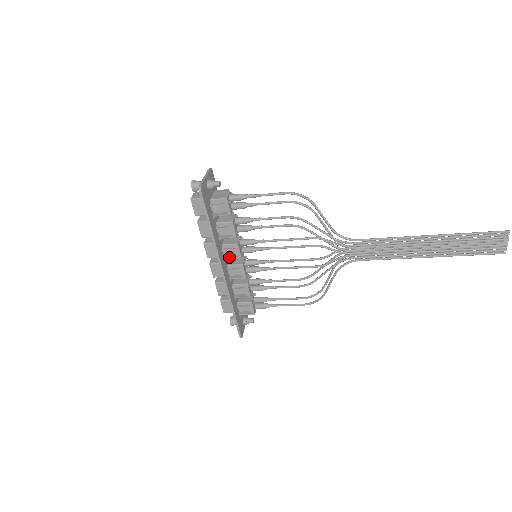
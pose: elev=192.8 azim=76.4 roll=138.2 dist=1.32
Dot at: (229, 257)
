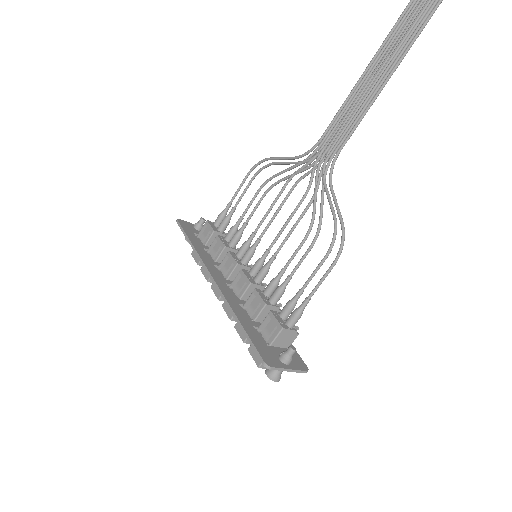
Dot at: (230, 276)
